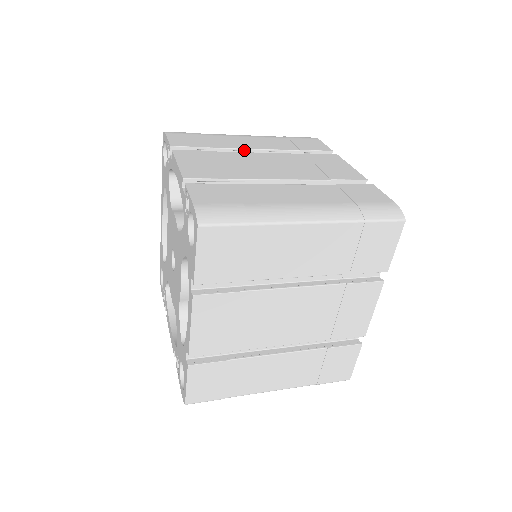
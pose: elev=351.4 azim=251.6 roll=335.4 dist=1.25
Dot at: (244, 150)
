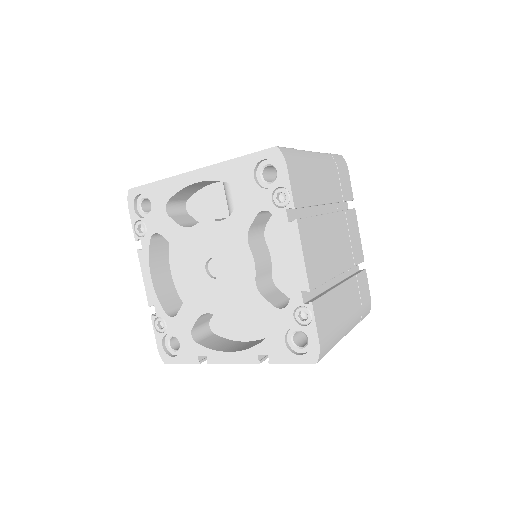
Dot at: (323, 204)
